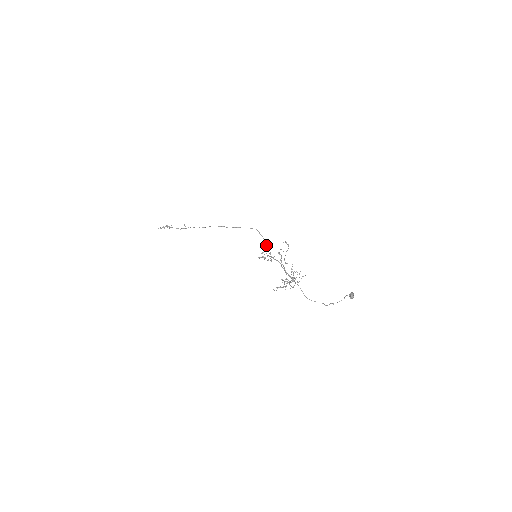
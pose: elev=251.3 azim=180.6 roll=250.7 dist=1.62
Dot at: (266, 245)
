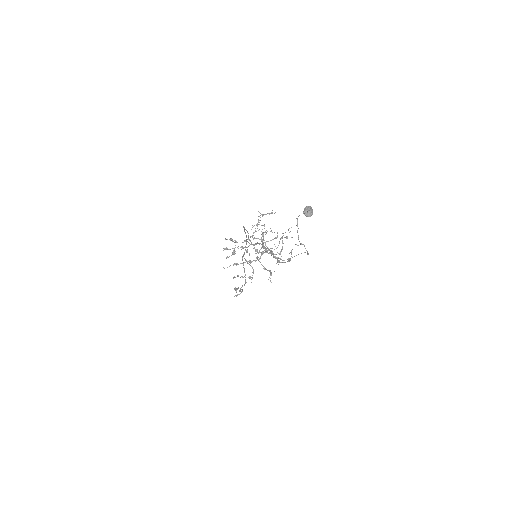
Dot at: (248, 235)
